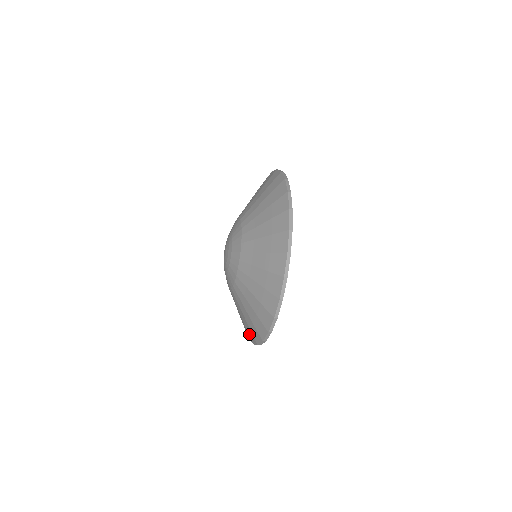
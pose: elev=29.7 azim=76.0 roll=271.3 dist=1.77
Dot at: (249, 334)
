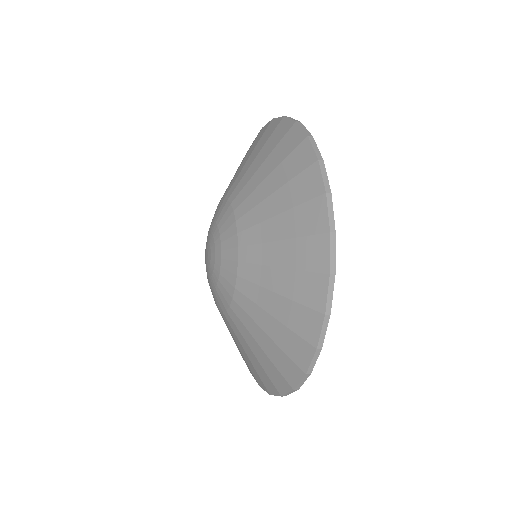
Dot at: occluded
